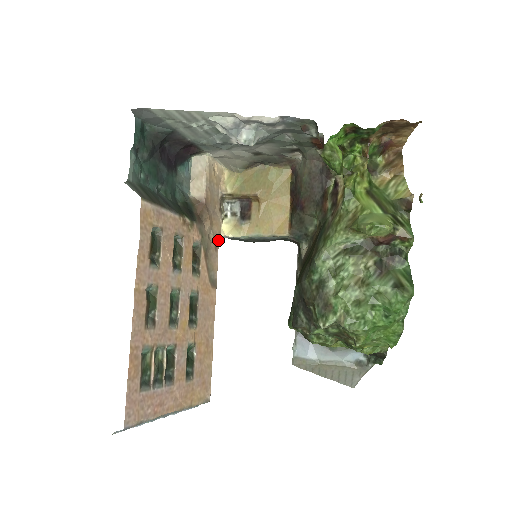
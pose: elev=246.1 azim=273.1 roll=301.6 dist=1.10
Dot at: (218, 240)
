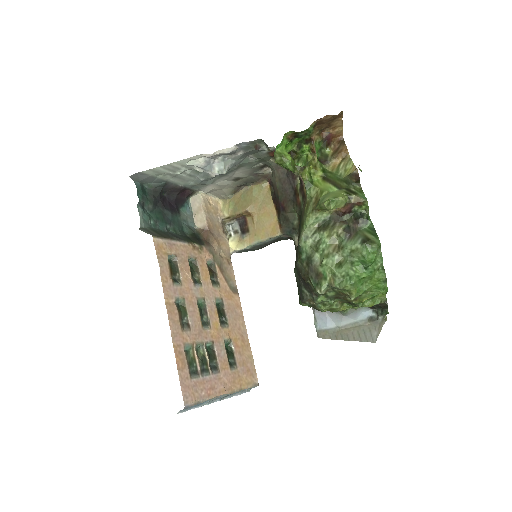
Dot at: (229, 256)
